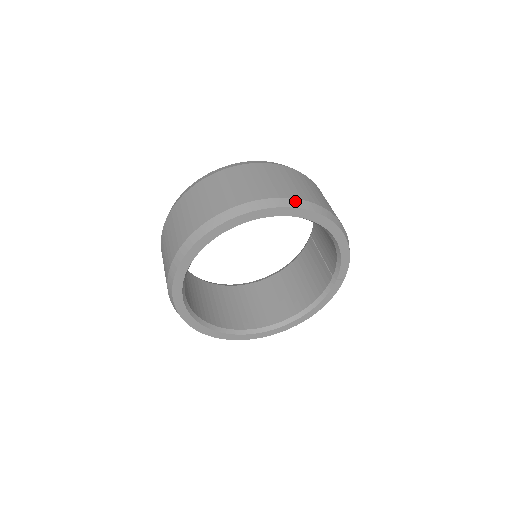
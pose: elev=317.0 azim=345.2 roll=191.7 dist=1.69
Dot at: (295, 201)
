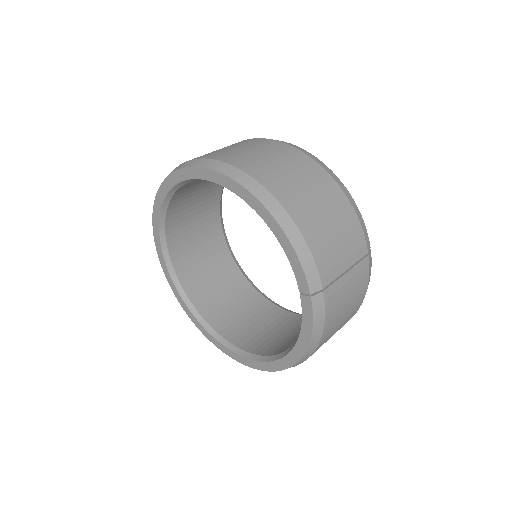
Dot at: (206, 161)
